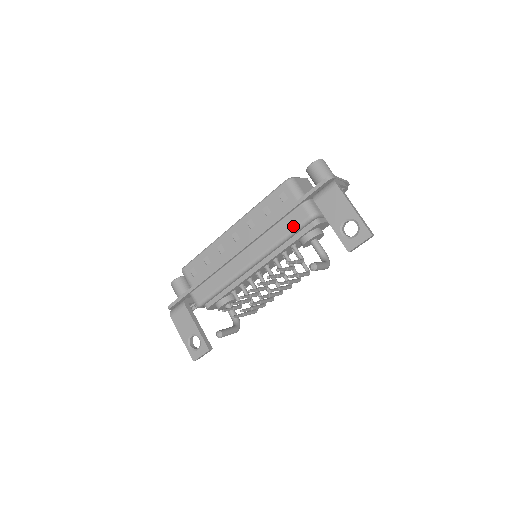
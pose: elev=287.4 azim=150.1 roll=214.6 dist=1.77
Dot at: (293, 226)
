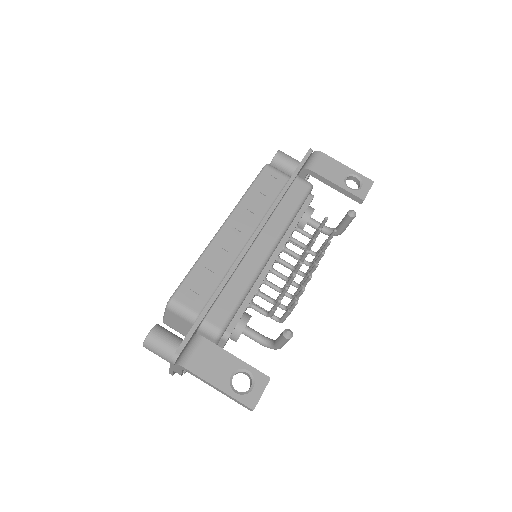
Dot at: (298, 198)
